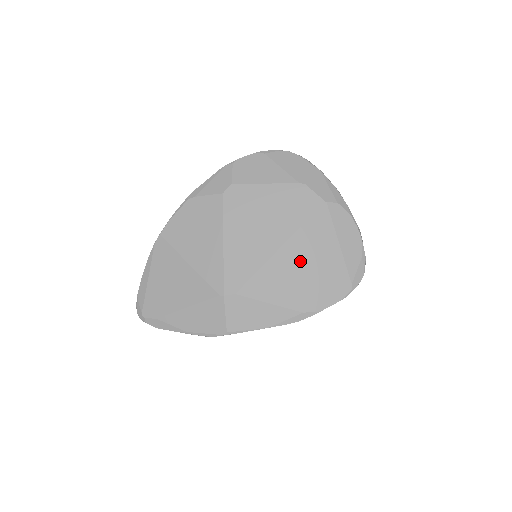
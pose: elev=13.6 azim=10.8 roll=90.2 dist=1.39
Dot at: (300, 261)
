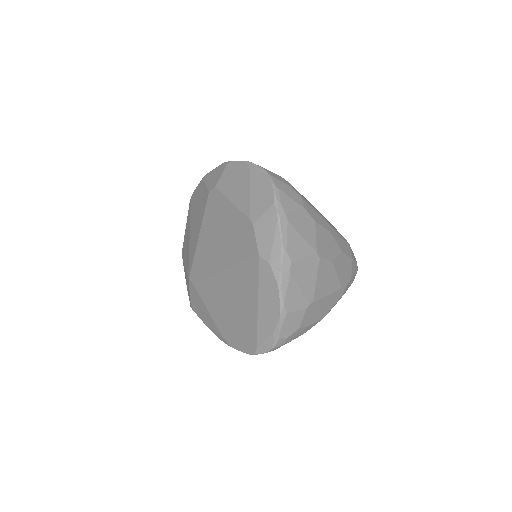
Dot at: (230, 294)
